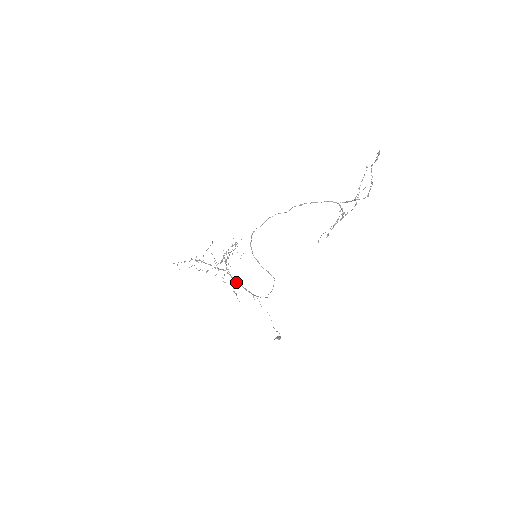
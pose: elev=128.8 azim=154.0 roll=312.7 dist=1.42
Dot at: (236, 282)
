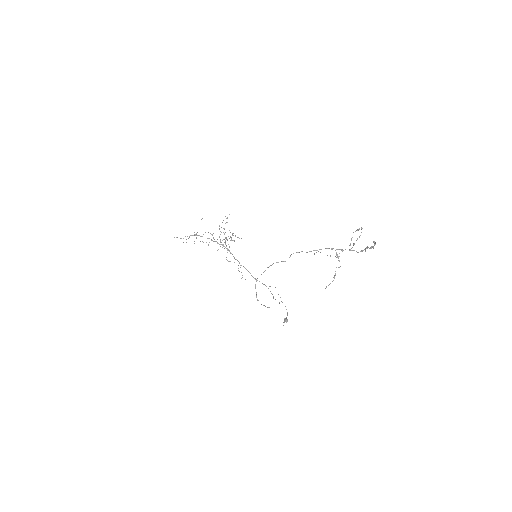
Dot at: (239, 263)
